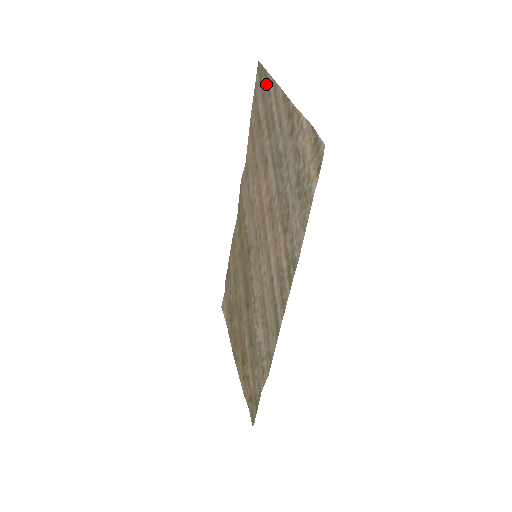
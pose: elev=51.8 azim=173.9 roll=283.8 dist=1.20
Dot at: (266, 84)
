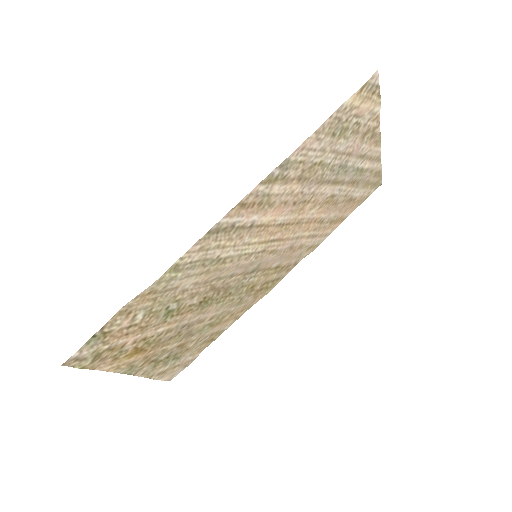
Dot at: (374, 175)
